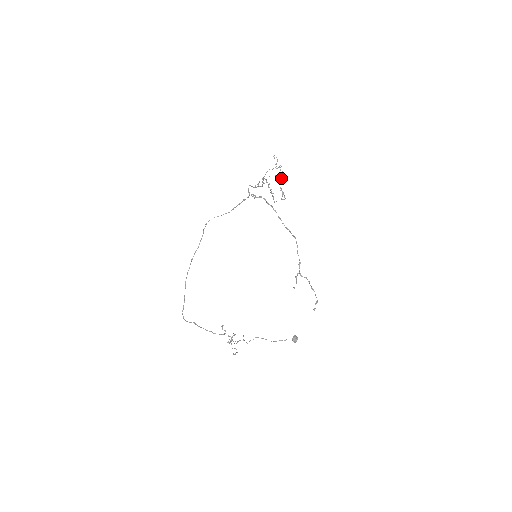
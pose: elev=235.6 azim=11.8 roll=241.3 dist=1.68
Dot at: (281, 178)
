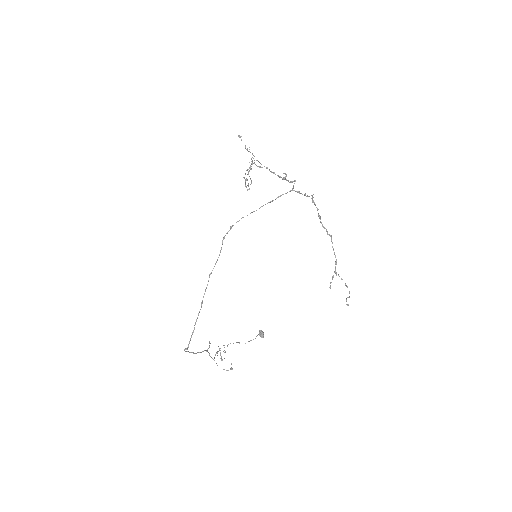
Dot at: (249, 162)
